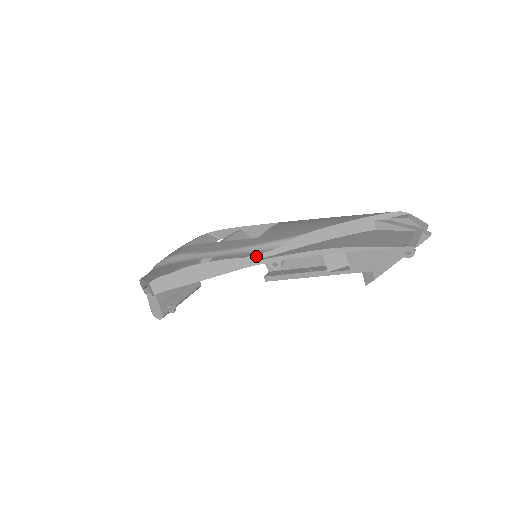
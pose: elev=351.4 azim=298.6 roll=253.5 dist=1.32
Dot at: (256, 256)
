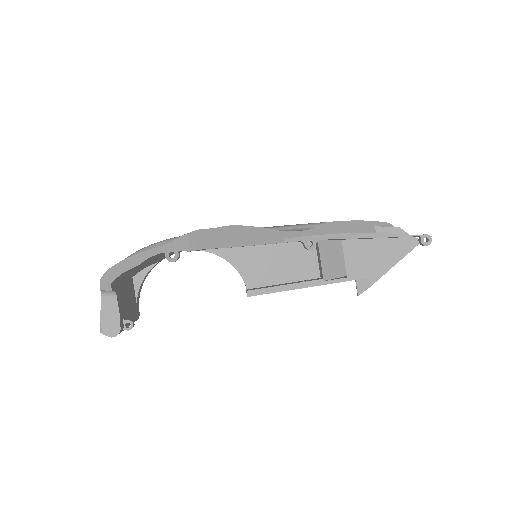
Dot at: (292, 233)
